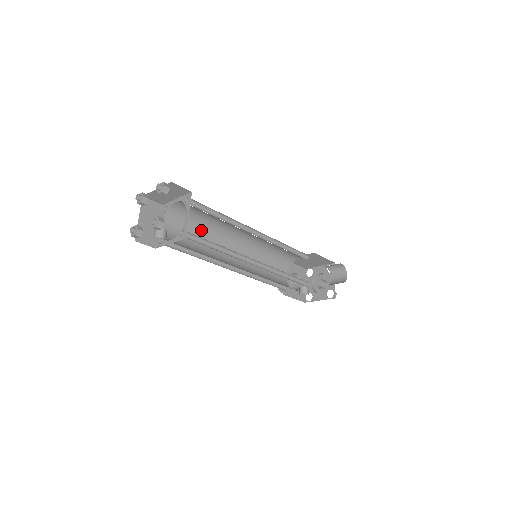
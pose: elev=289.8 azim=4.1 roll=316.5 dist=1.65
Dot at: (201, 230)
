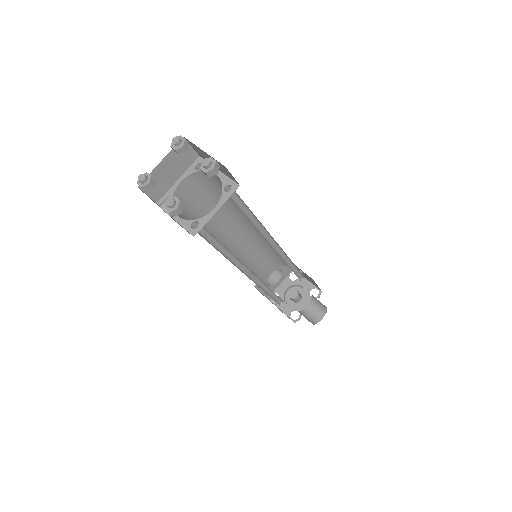
Dot at: occluded
